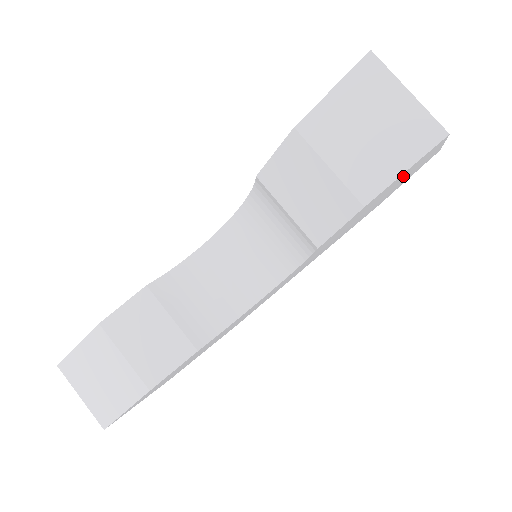
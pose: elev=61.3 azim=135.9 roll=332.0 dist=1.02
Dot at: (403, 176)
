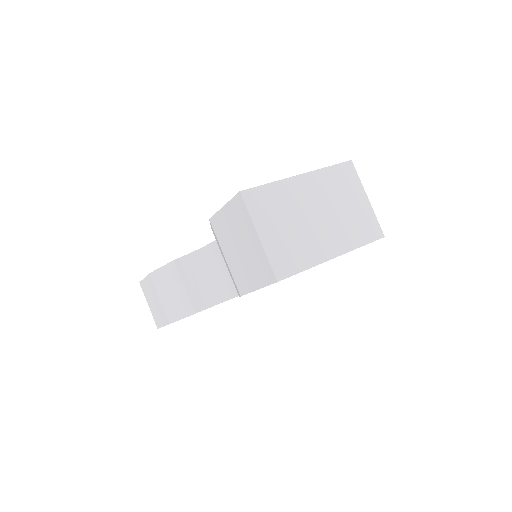
Dot at: occluded
